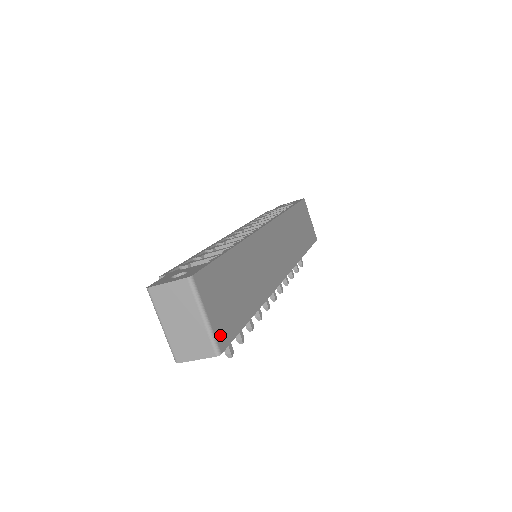
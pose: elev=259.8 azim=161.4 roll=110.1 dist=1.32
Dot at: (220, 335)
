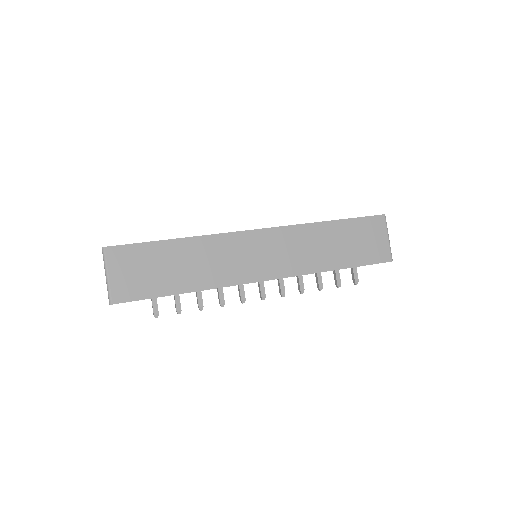
Dot at: (118, 292)
